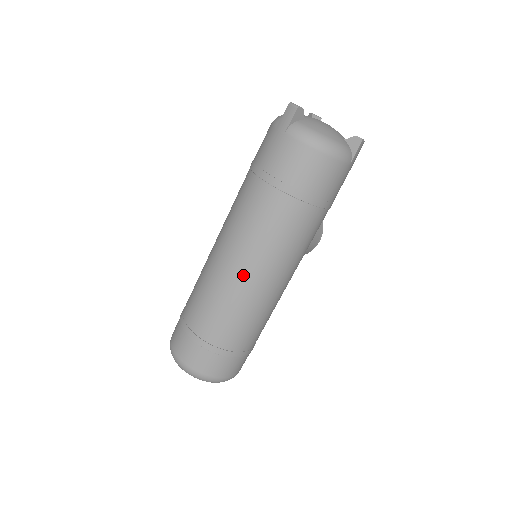
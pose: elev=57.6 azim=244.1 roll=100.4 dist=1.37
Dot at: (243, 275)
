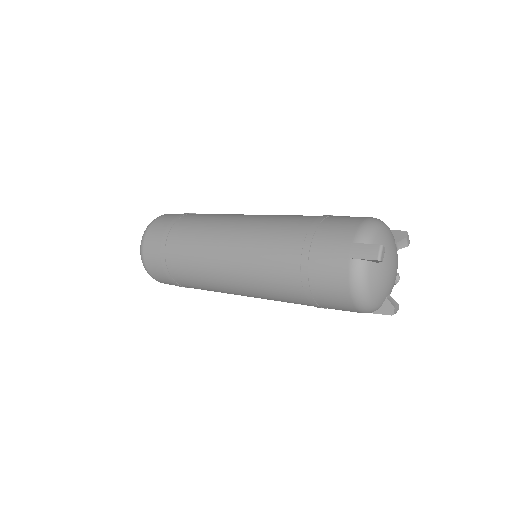
Dot at: (225, 274)
